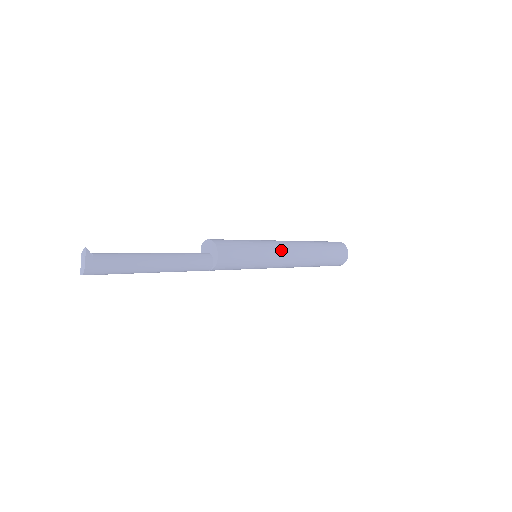
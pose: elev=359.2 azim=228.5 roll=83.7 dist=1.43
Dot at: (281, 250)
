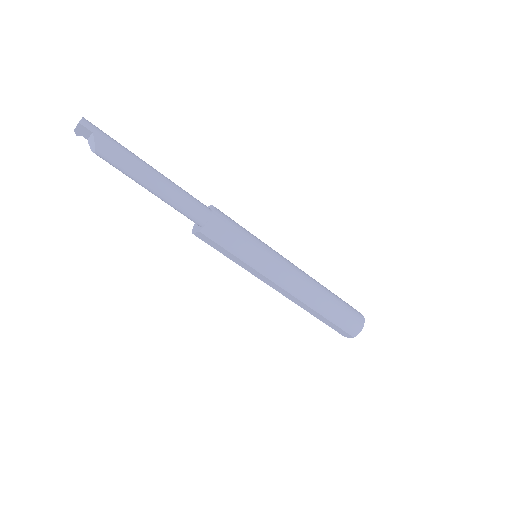
Dot at: occluded
